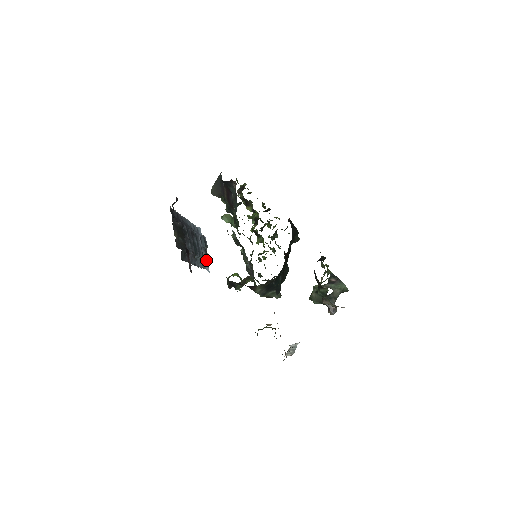
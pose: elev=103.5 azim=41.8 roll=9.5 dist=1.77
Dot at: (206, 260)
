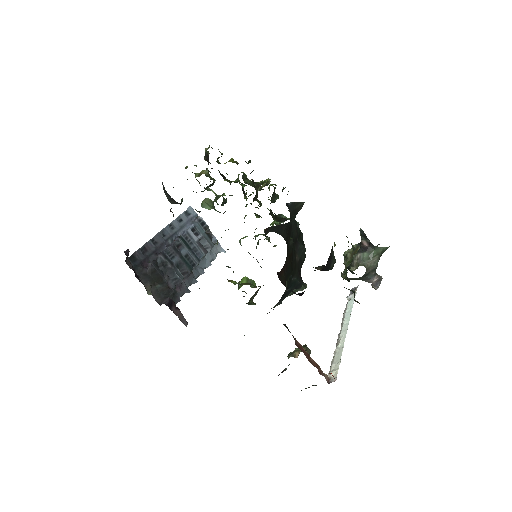
Dot at: (214, 243)
